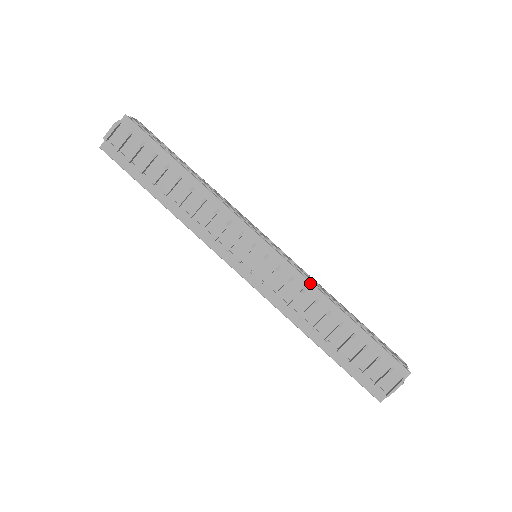
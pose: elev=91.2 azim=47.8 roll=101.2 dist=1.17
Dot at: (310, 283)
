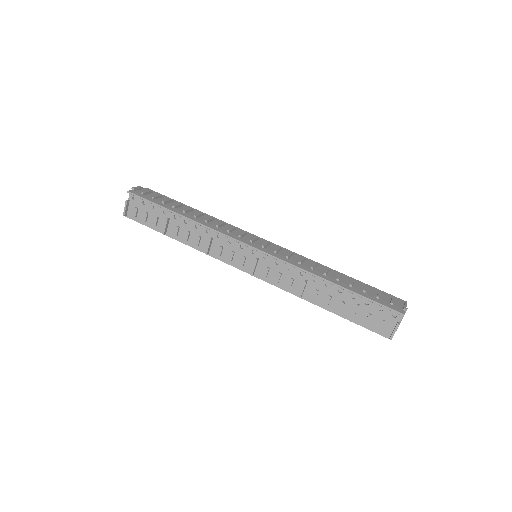
Dot at: (306, 258)
